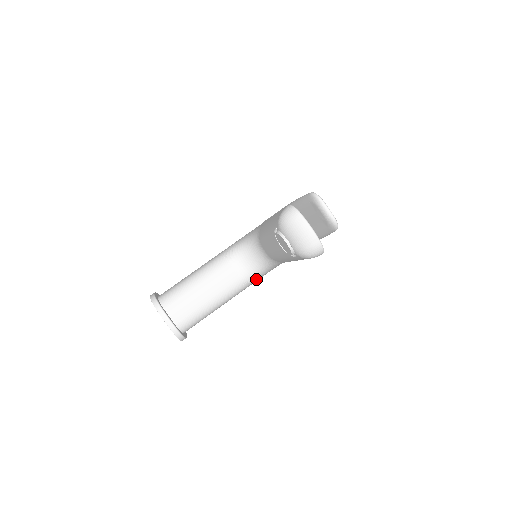
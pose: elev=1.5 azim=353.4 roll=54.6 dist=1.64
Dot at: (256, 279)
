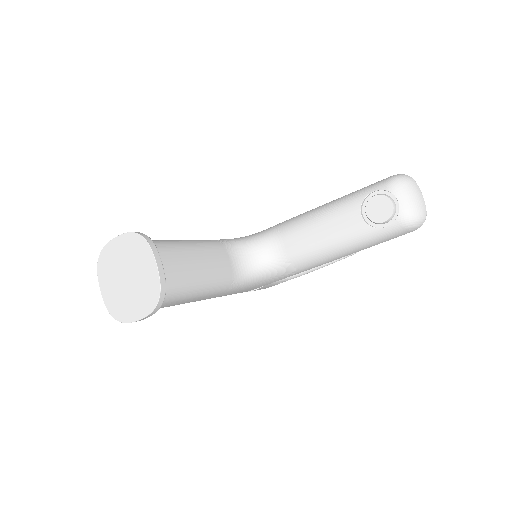
Dot at: (239, 287)
